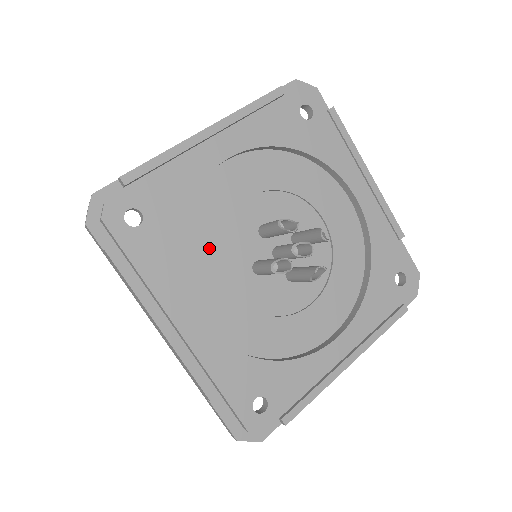
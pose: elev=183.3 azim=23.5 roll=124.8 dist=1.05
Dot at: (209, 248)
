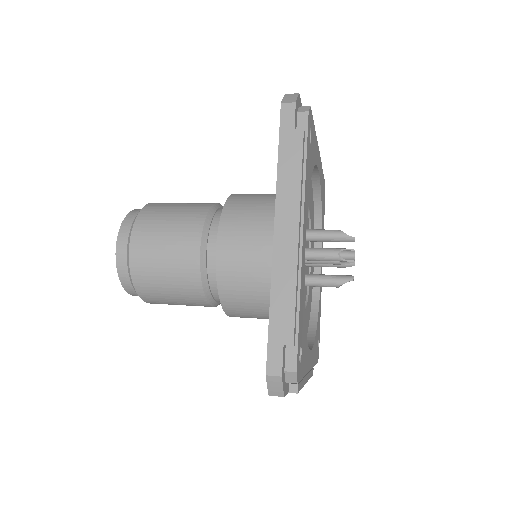
Dot at: occluded
